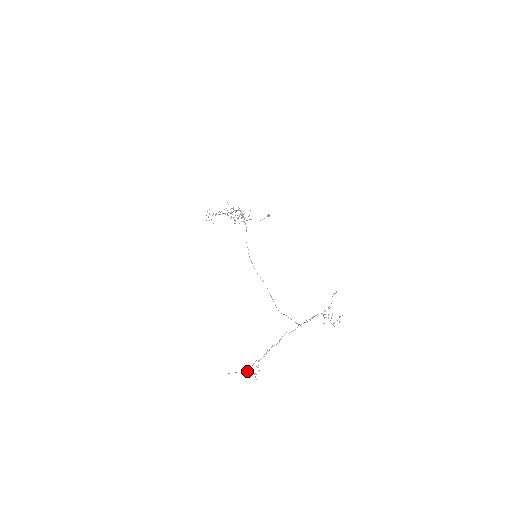
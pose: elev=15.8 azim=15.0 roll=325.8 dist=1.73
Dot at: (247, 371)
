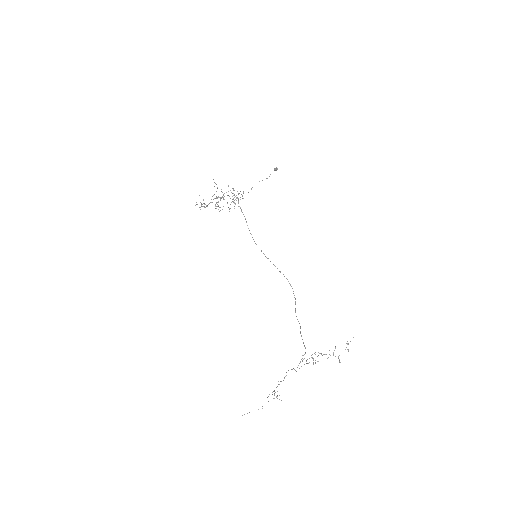
Dot at: occluded
